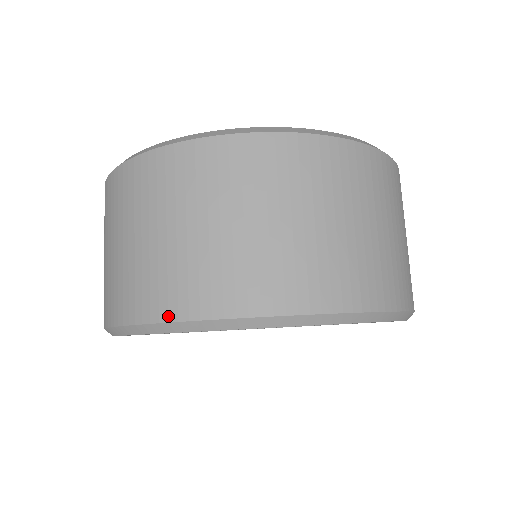
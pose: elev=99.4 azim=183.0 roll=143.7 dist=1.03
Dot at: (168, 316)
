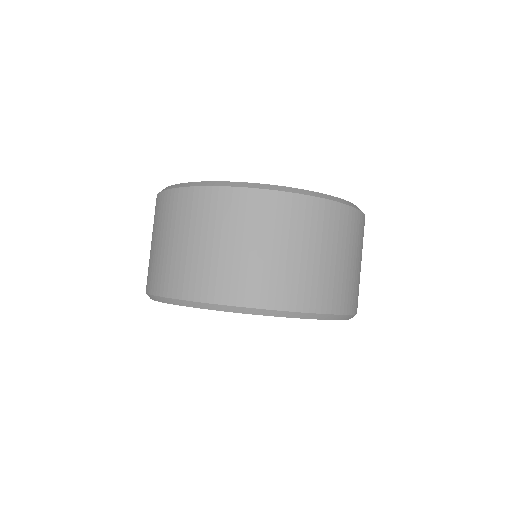
Dot at: (172, 294)
